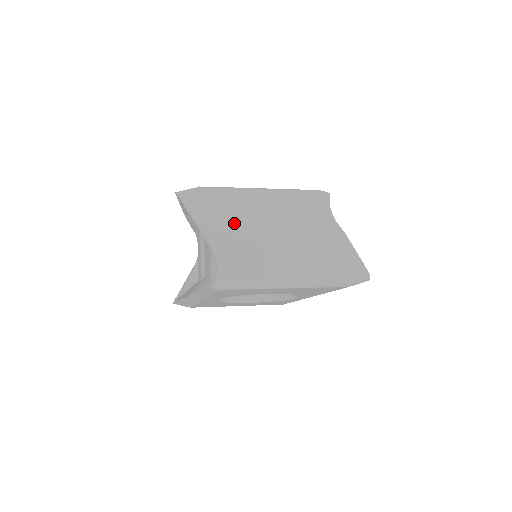
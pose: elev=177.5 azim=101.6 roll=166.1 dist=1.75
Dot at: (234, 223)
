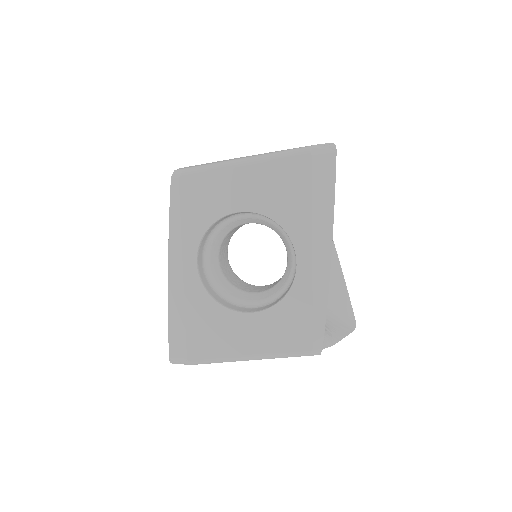
Dot at: occluded
